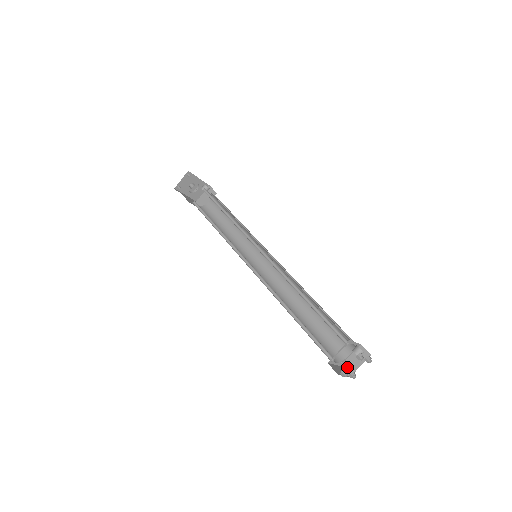
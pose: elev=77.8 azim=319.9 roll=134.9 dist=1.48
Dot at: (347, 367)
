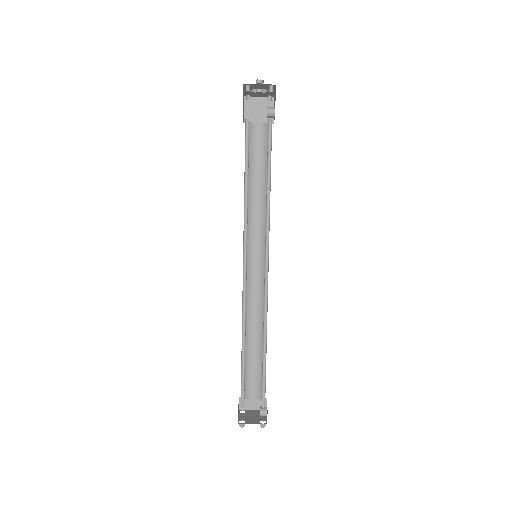
Dot at: occluded
